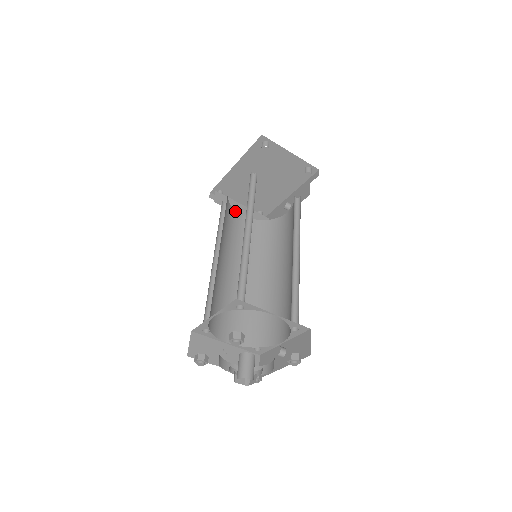
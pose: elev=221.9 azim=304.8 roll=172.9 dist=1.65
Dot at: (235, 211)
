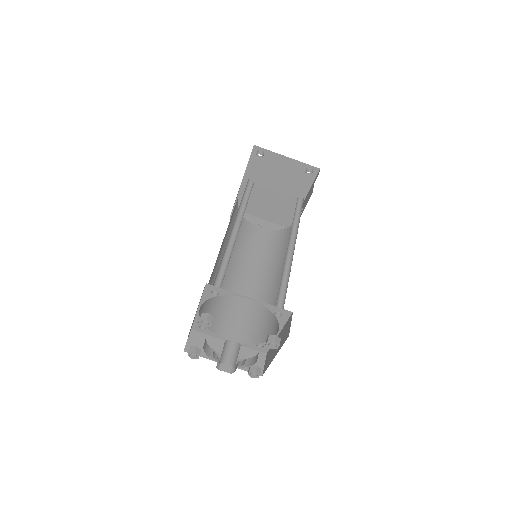
Dot at: (251, 224)
